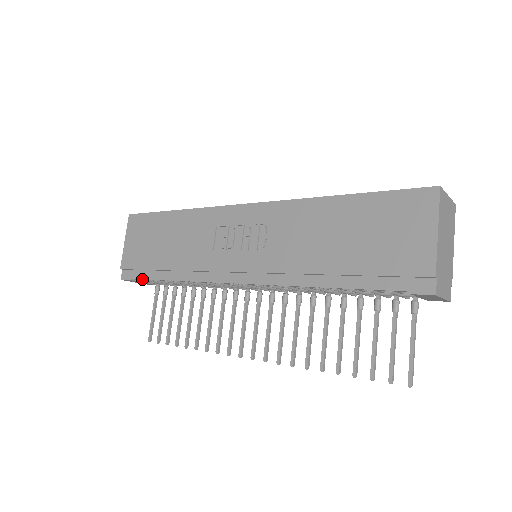
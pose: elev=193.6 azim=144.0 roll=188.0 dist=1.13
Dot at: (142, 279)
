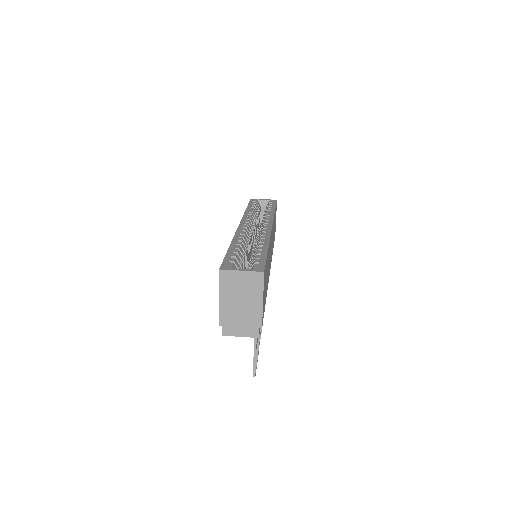
Dot at: occluded
